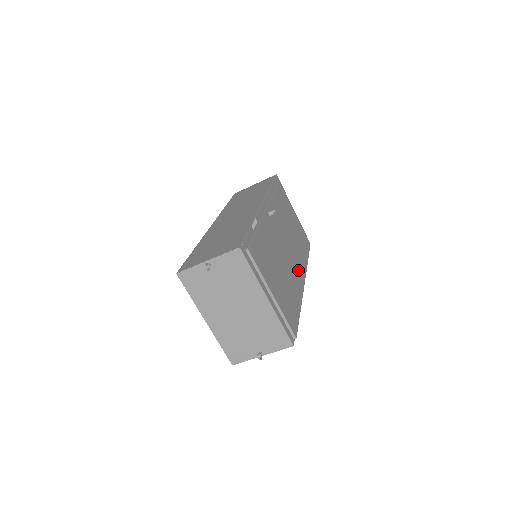
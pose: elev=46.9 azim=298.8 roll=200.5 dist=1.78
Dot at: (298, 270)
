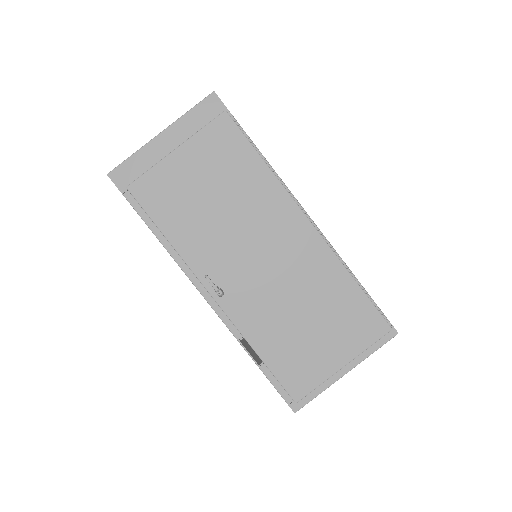
Dot at: (293, 236)
